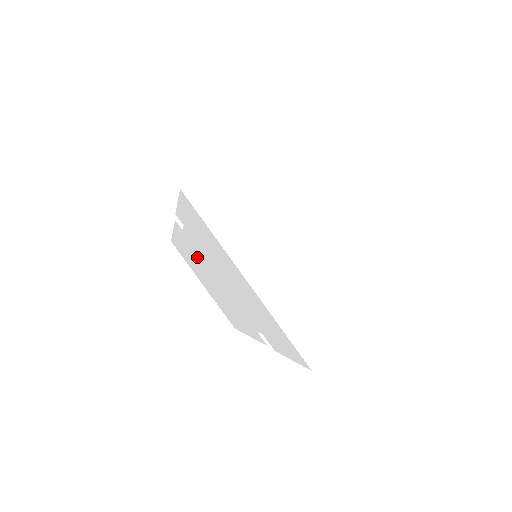
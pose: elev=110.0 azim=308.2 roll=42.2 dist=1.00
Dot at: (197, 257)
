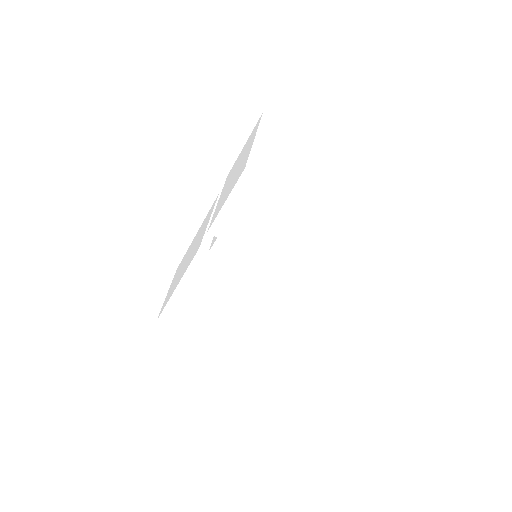
Dot at: (220, 278)
